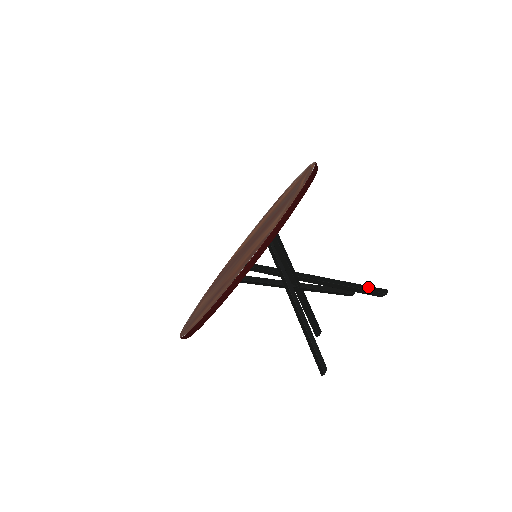
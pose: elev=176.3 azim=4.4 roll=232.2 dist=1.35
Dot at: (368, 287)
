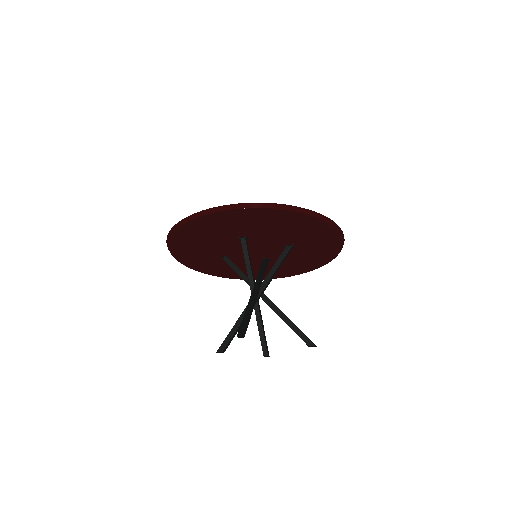
Dot at: occluded
